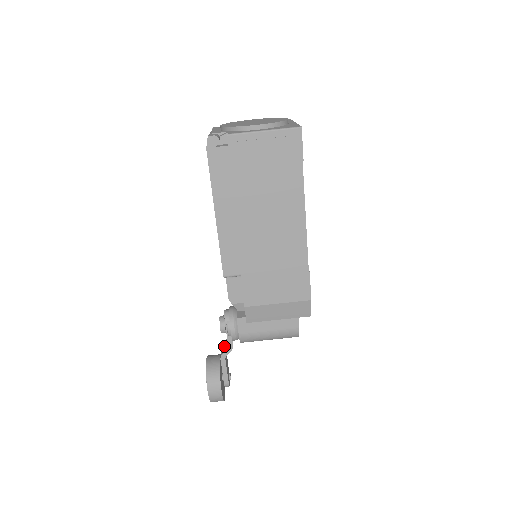
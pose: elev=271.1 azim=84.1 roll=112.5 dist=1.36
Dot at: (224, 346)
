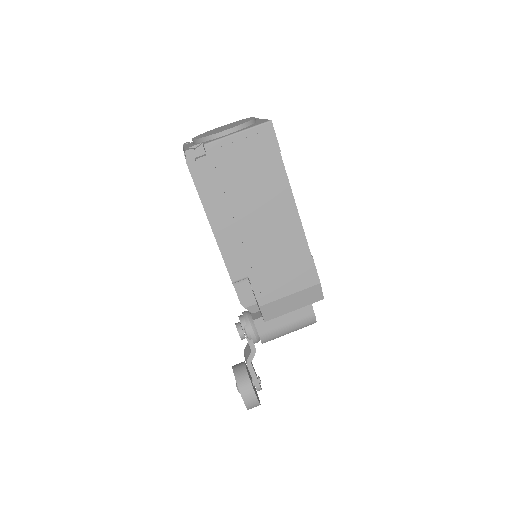
Dot at: (247, 352)
